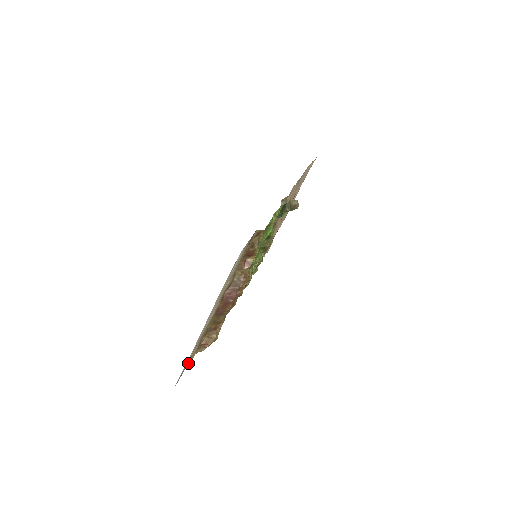
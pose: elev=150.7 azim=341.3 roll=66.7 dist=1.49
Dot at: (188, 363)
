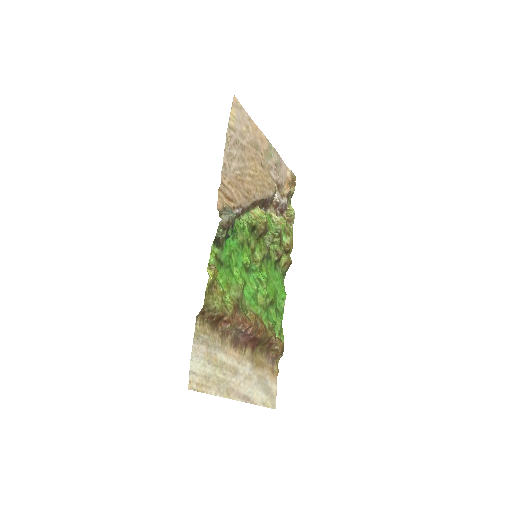
Dot at: (276, 377)
